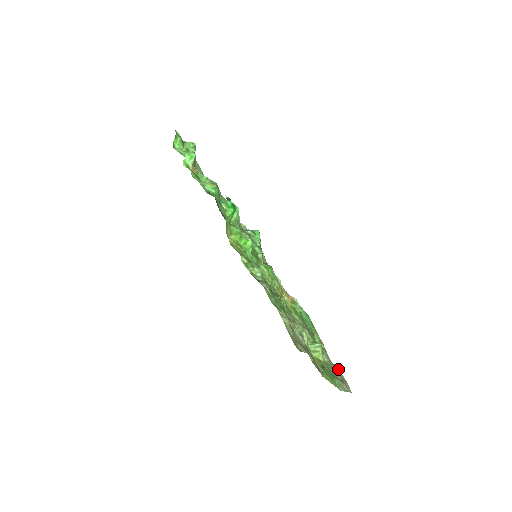
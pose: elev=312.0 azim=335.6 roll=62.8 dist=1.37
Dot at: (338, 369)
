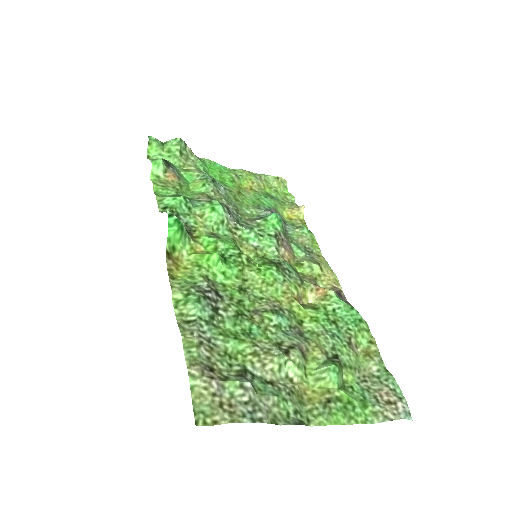
Dot at: (393, 380)
